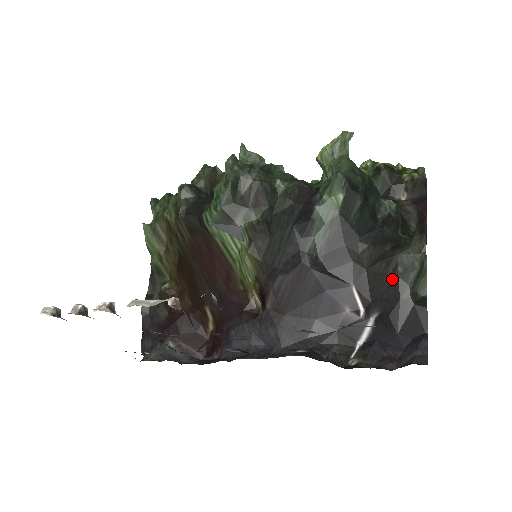
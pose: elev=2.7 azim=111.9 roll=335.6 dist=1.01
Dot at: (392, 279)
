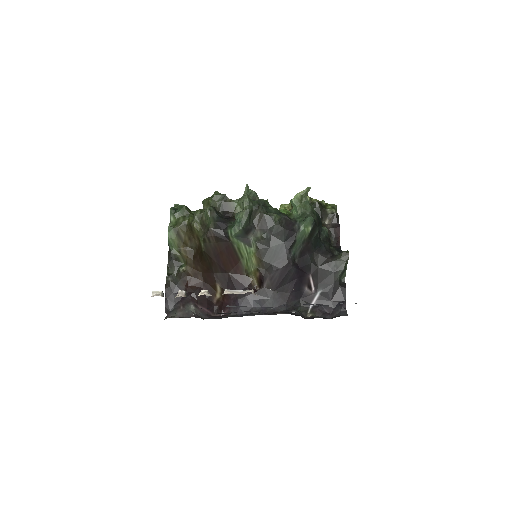
Dot at: (331, 273)
